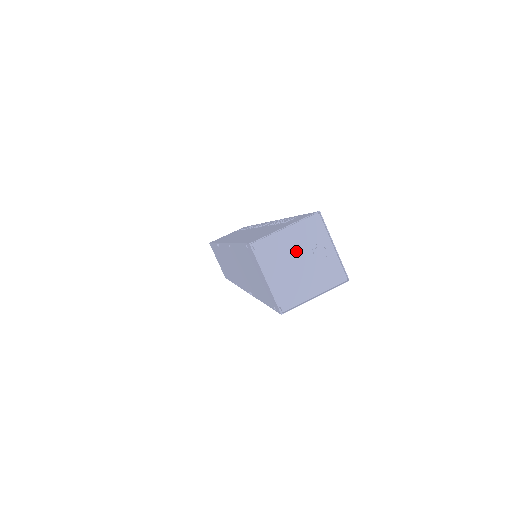
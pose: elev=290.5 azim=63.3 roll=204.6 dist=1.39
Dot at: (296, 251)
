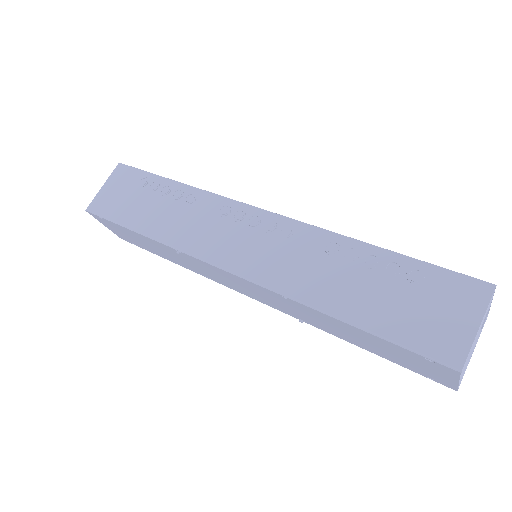
Dot at: occluded
